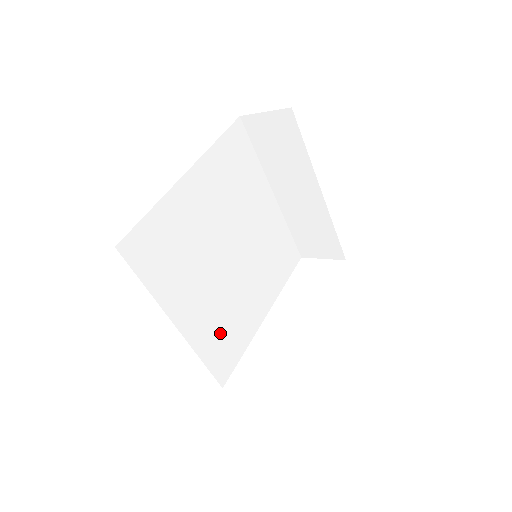
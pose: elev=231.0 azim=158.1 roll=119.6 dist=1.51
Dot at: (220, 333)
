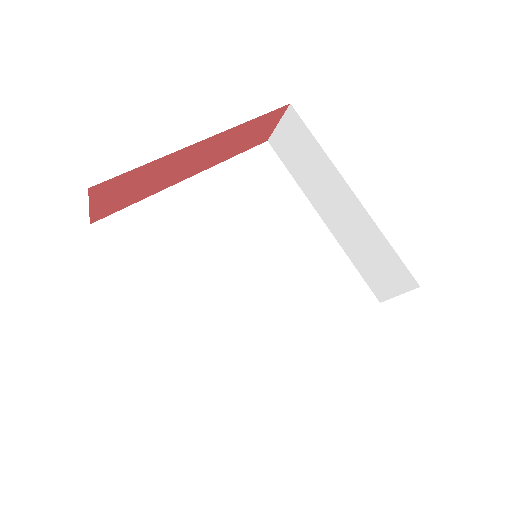
Dot at: (220, 353)
